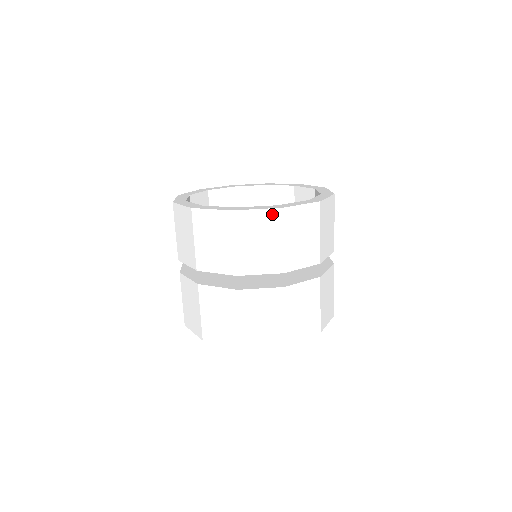
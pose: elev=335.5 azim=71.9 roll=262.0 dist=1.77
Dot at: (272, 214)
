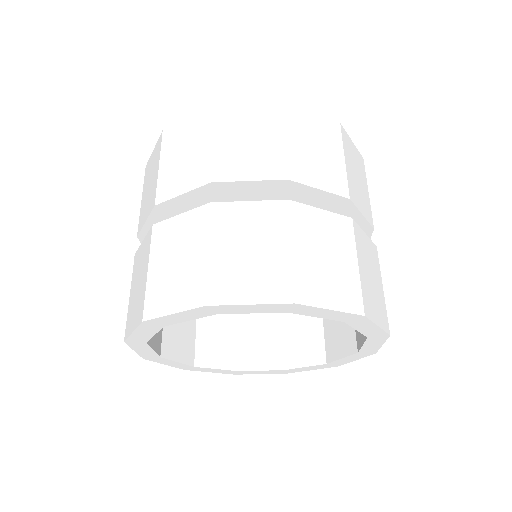
Dot at: (269, 107)
